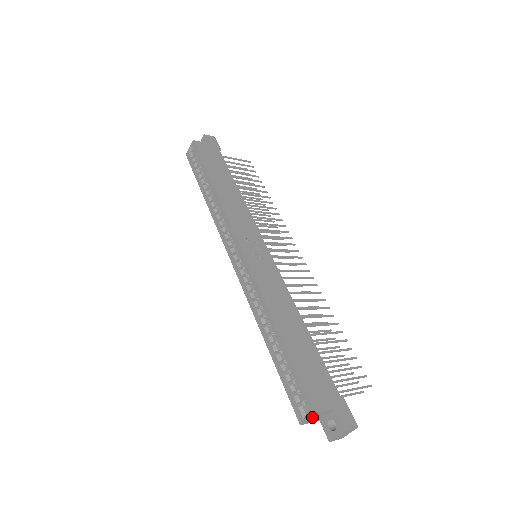
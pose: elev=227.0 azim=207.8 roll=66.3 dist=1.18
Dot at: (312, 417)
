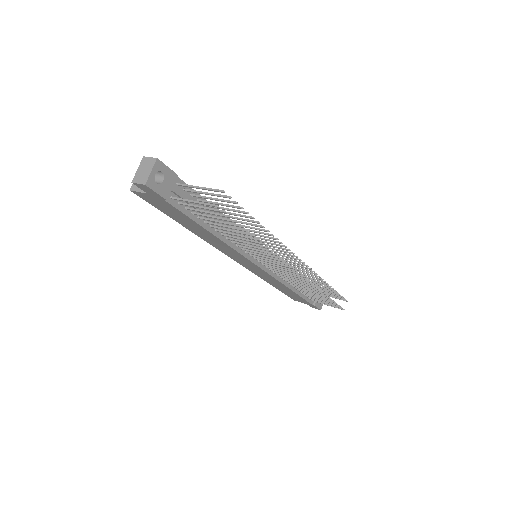
Dot at: occluded
